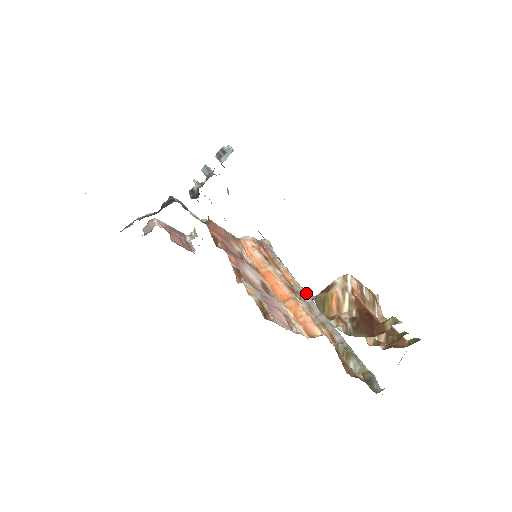
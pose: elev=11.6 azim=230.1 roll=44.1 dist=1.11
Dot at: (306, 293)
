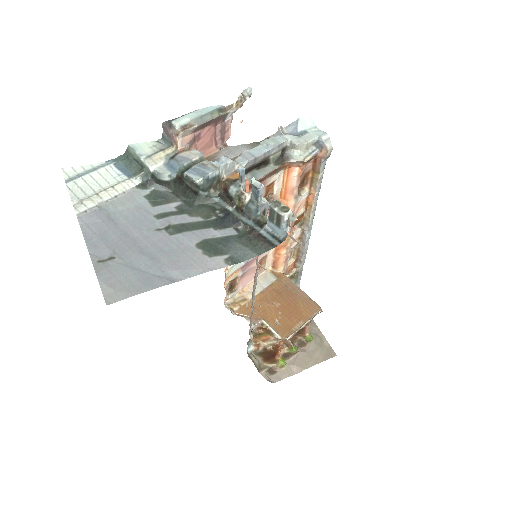
Dot at: (311, 224)
